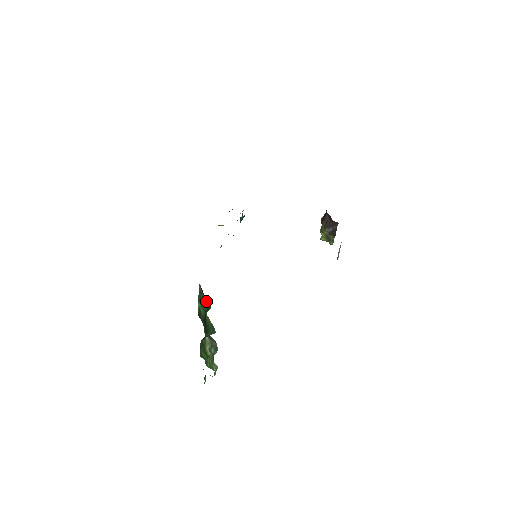
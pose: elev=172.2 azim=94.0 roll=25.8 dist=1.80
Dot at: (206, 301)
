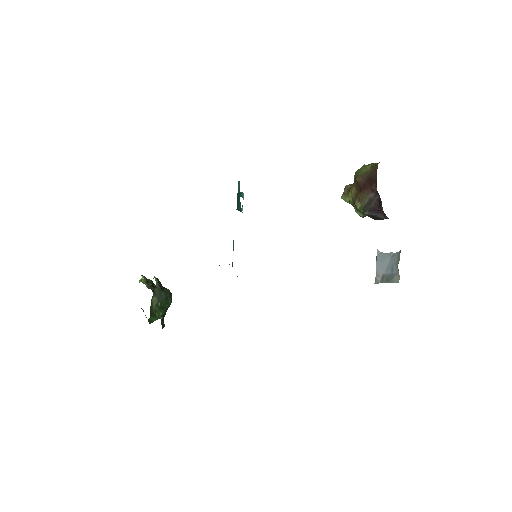
Dot at: (167, 298)
